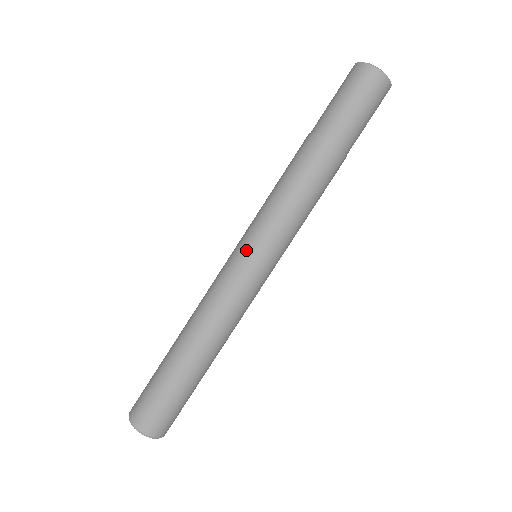
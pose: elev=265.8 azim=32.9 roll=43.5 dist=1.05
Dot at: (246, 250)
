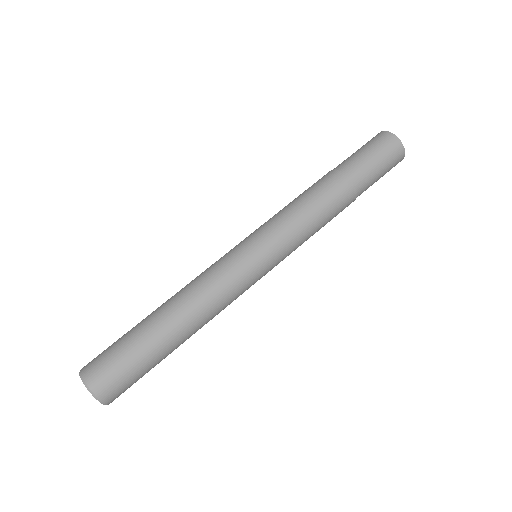
Dot at: occluded
